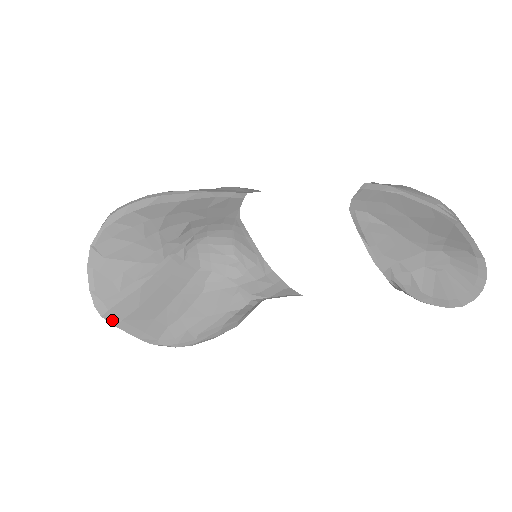
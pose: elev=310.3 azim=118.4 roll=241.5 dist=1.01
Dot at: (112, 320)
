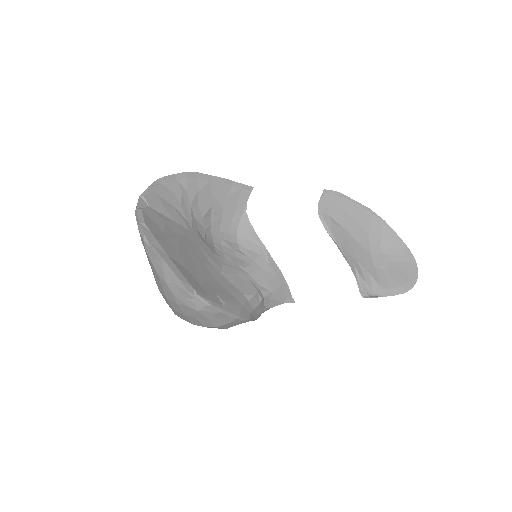
Dot at: (159, 250)
